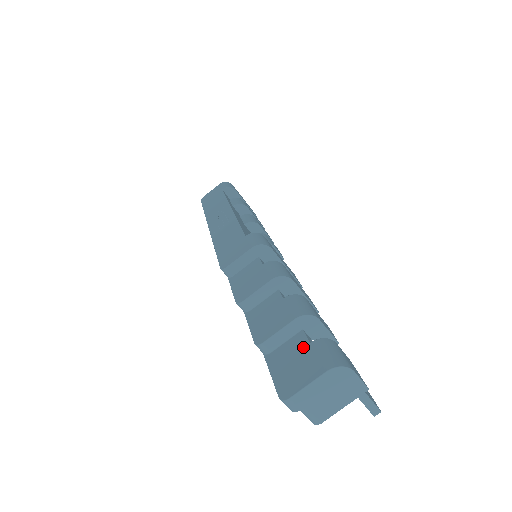
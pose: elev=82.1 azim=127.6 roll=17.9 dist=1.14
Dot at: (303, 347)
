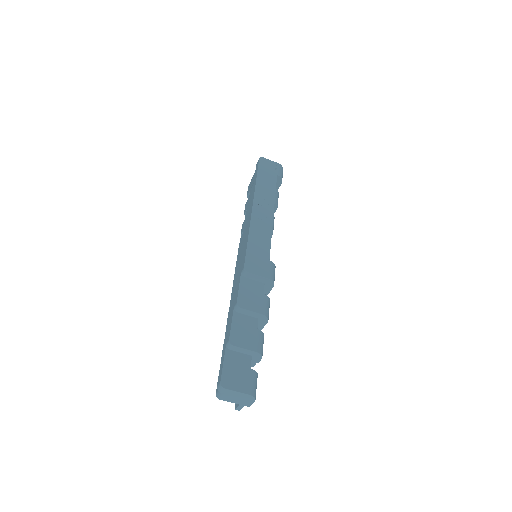
Dot at: (246, 367)
